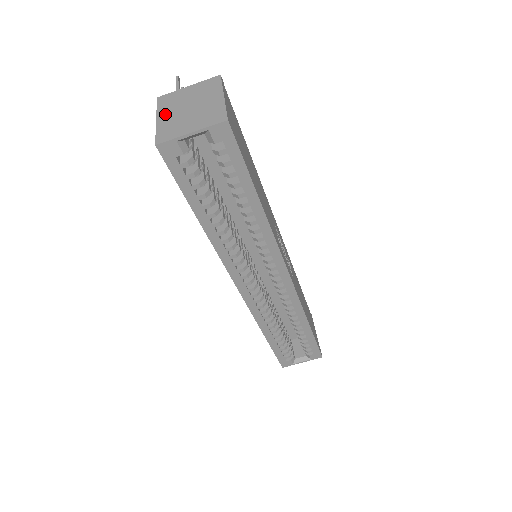
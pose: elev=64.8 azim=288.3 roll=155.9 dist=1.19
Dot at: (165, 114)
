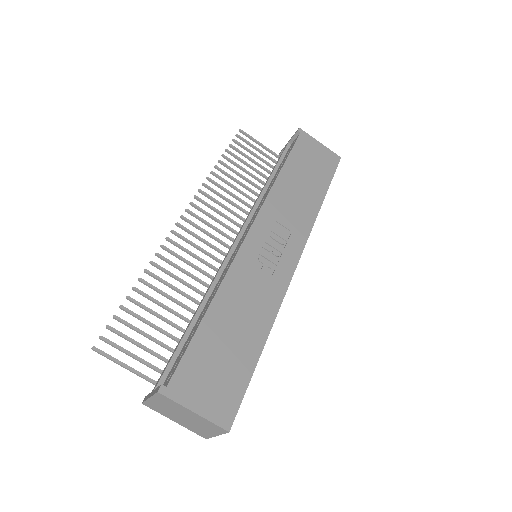
Dot at: (174, 419)
